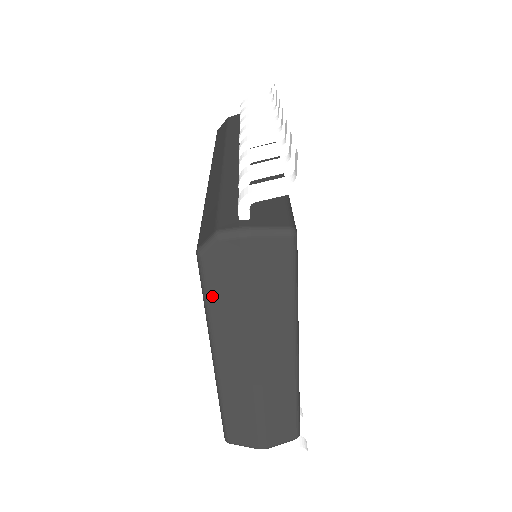
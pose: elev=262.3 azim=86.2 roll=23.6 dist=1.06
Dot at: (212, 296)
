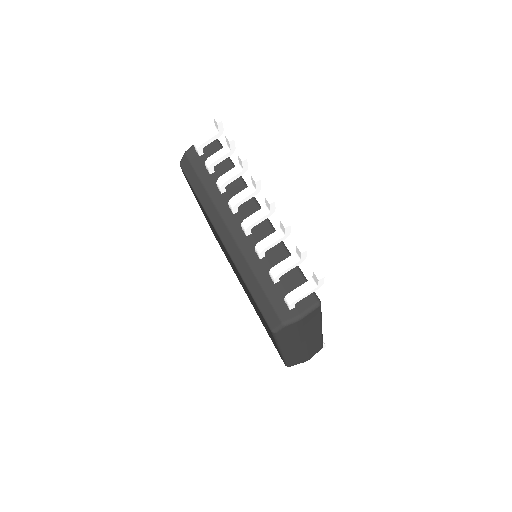
Dot at: (281, 339)
